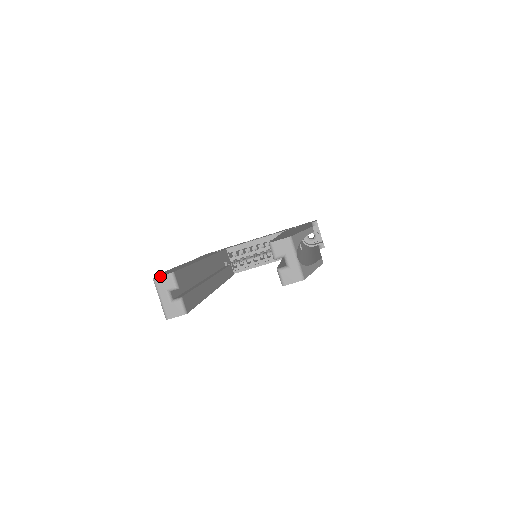
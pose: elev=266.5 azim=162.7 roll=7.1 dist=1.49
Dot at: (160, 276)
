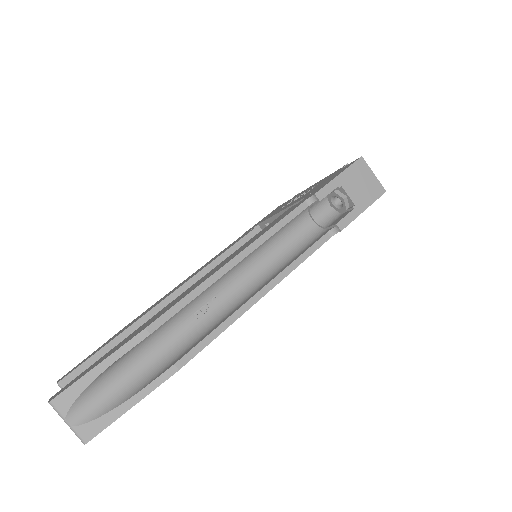
Dot at: occluded
